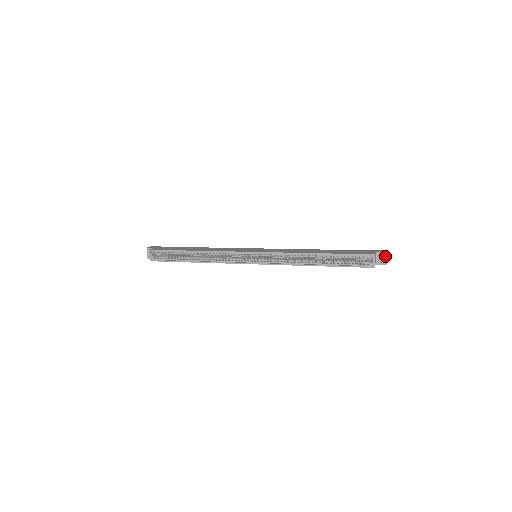
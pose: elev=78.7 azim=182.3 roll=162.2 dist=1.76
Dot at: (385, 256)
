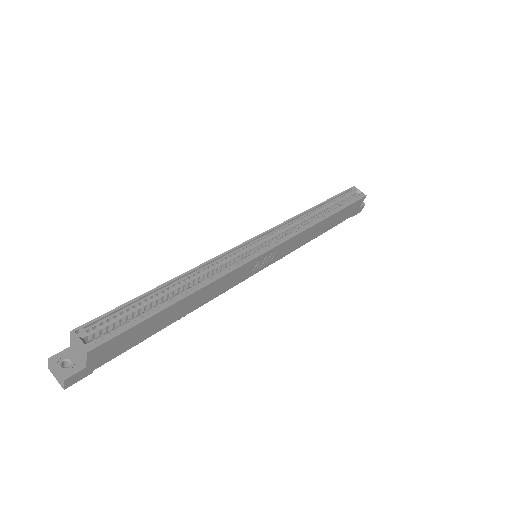
Dot at: occluded
